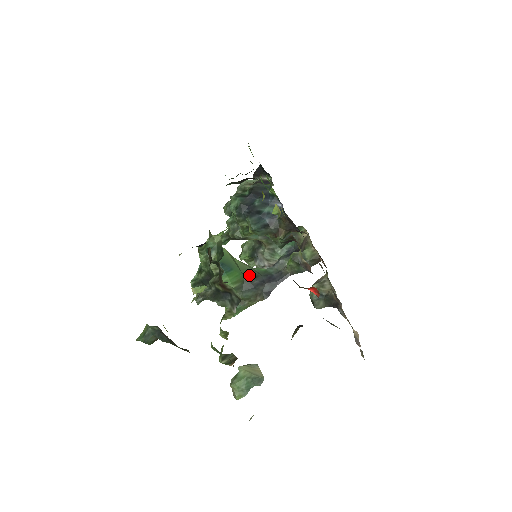
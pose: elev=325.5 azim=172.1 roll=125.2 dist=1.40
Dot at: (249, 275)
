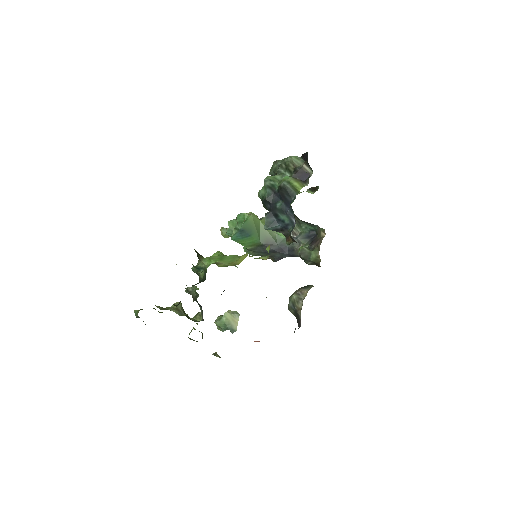
Dot at: (266, 242)
